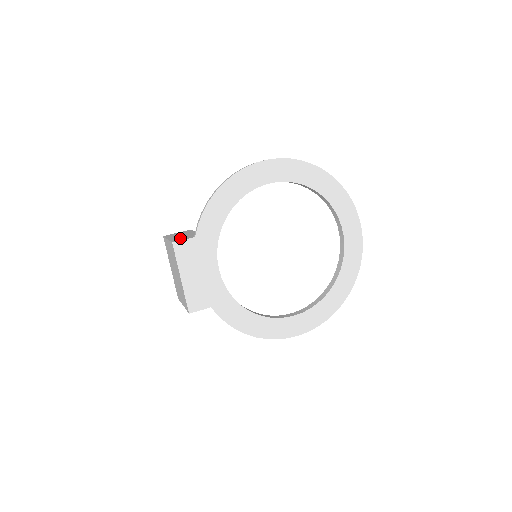
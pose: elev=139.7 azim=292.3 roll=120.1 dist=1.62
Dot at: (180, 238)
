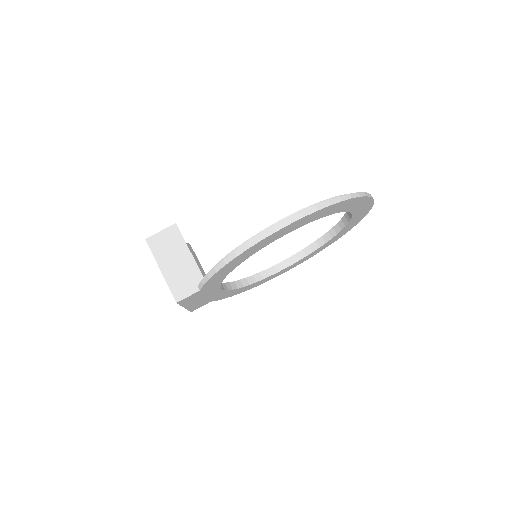
Dot at: (180, 283)
